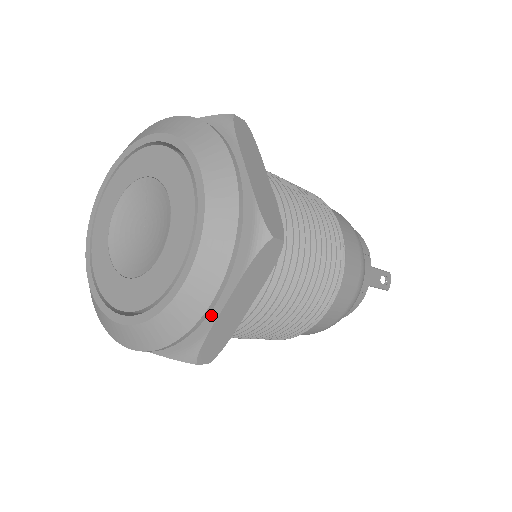
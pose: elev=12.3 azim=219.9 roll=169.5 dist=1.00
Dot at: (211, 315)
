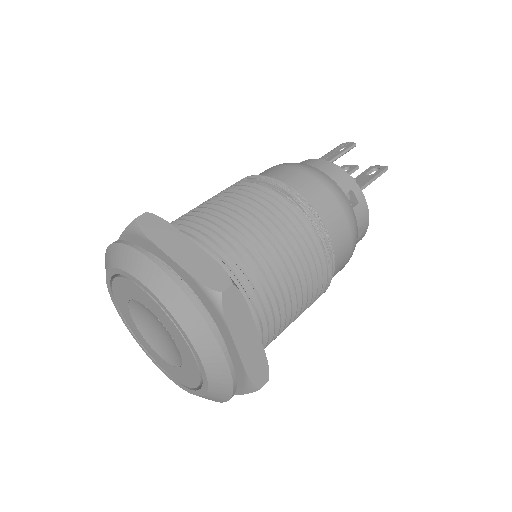
Dot at: occluded
